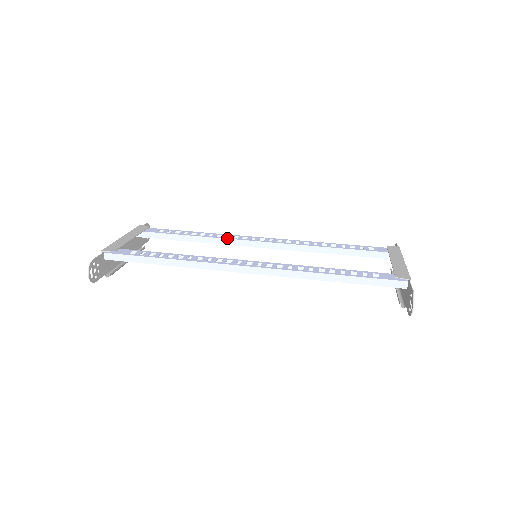
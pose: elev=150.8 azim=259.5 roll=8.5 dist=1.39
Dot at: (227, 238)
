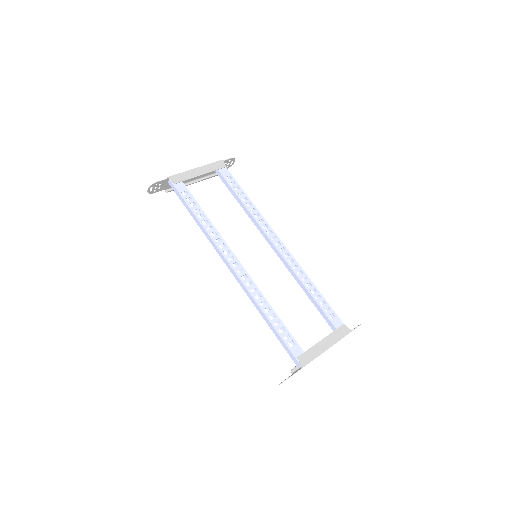
Dot at: (258, 223)
